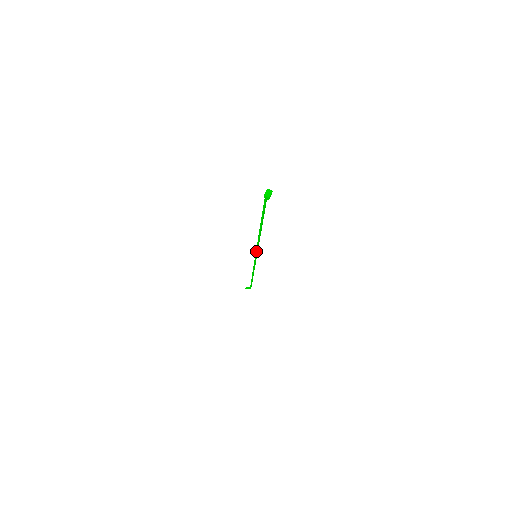
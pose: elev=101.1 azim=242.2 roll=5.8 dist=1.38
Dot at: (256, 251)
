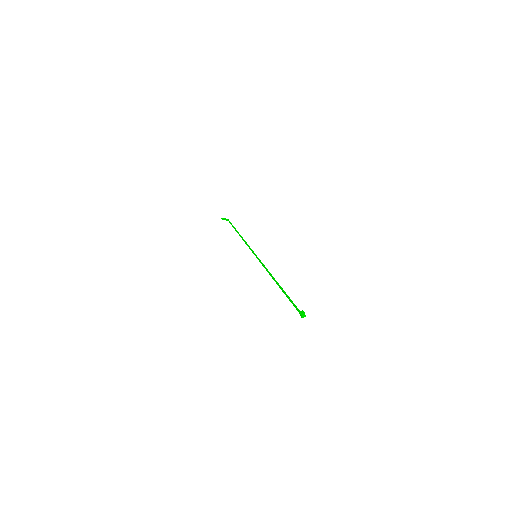
Dot at: (261, 263)
